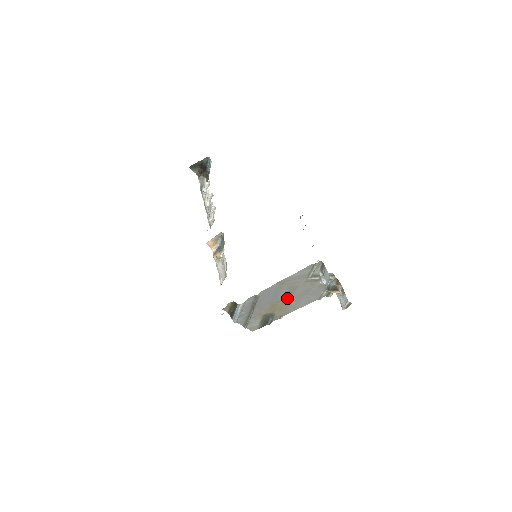
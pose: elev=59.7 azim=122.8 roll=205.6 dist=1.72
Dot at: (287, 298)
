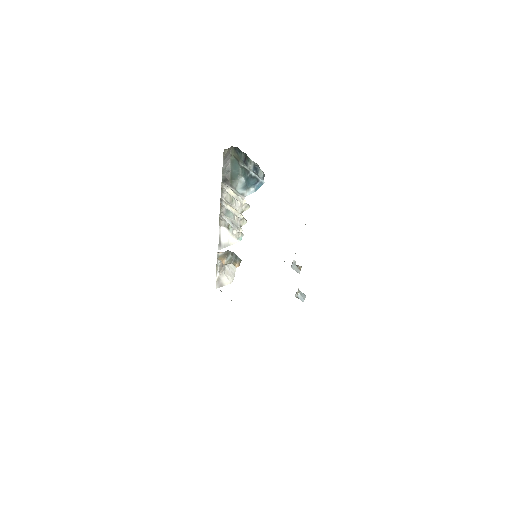
Dot at: occluded
